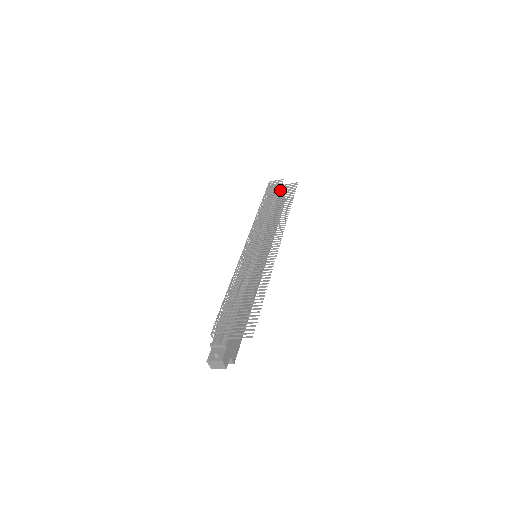
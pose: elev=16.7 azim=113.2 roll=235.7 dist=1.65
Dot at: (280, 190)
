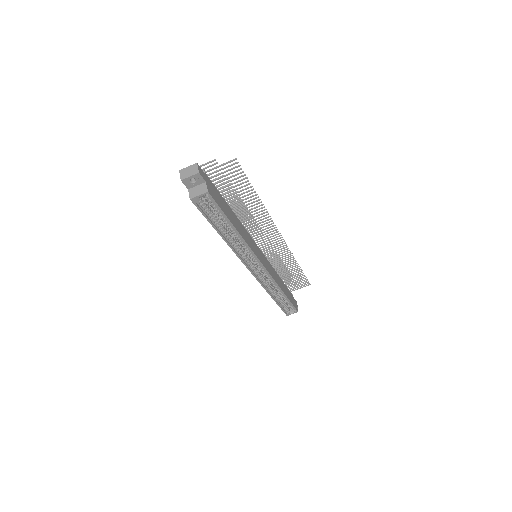
Dot at: (292, 286)
